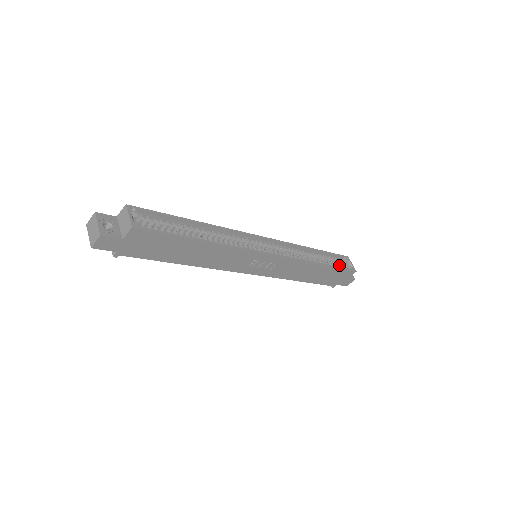
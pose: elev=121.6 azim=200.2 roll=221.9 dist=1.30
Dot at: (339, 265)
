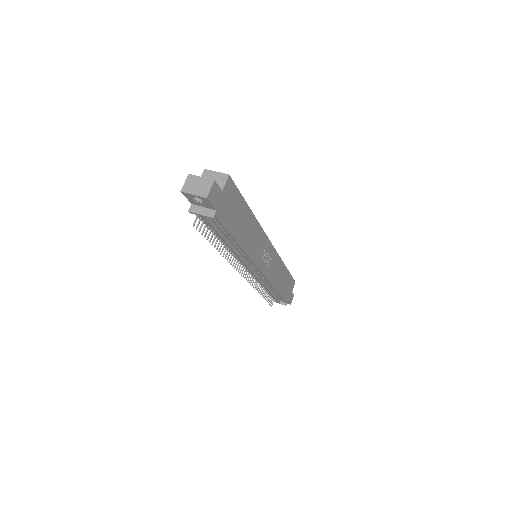
Dot at: occluded
